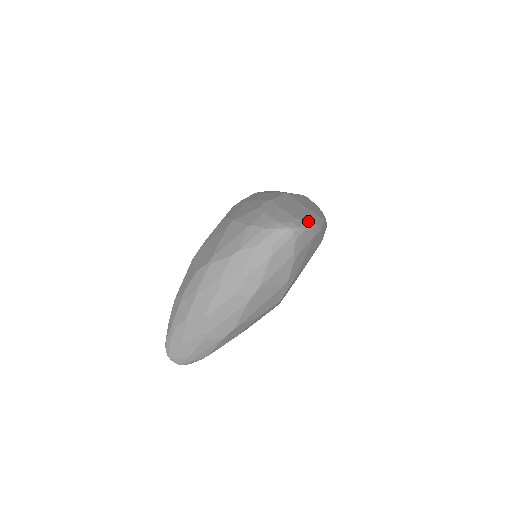
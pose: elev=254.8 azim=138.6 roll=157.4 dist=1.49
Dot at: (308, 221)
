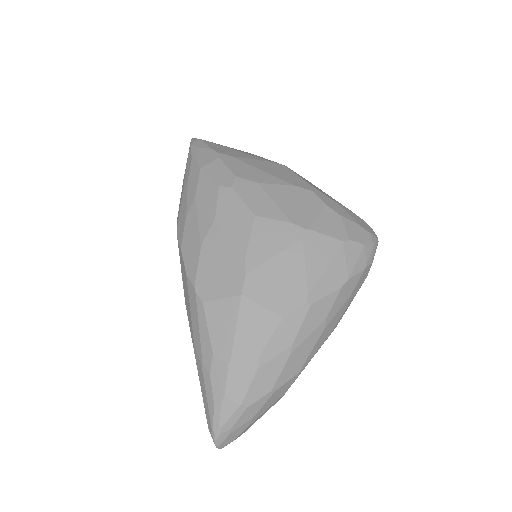
Dot at: occluded
